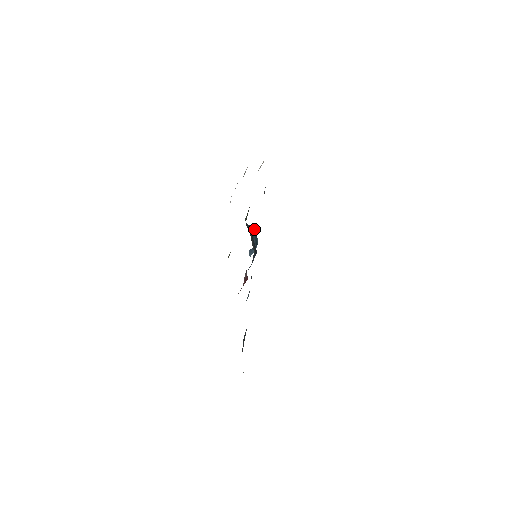
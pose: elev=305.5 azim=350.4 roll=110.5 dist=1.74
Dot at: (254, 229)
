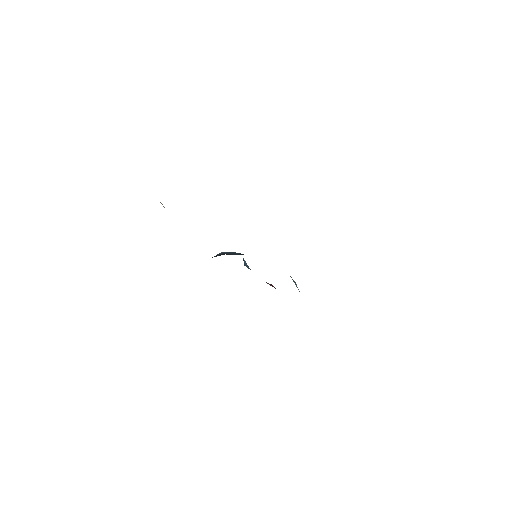
Dot at: (223, 253)
